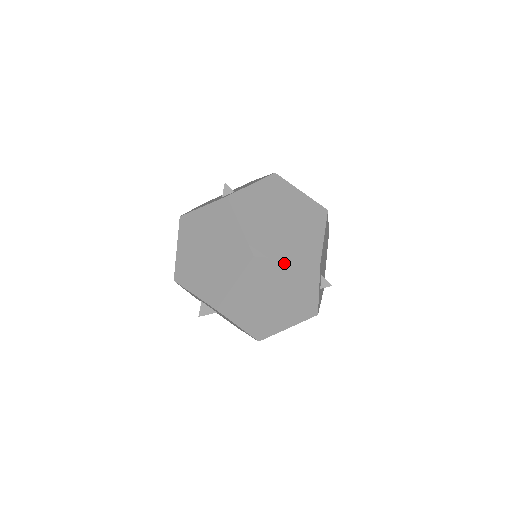
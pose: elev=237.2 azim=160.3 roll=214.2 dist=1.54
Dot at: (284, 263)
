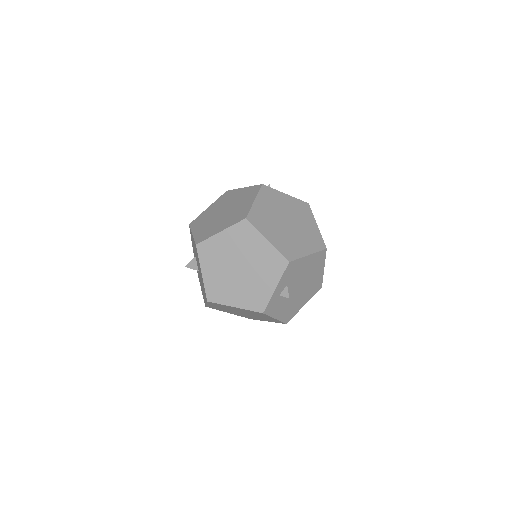
Dot at: (263, 241)
